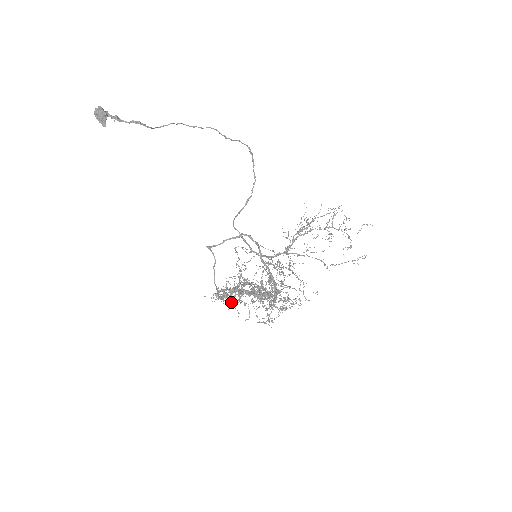
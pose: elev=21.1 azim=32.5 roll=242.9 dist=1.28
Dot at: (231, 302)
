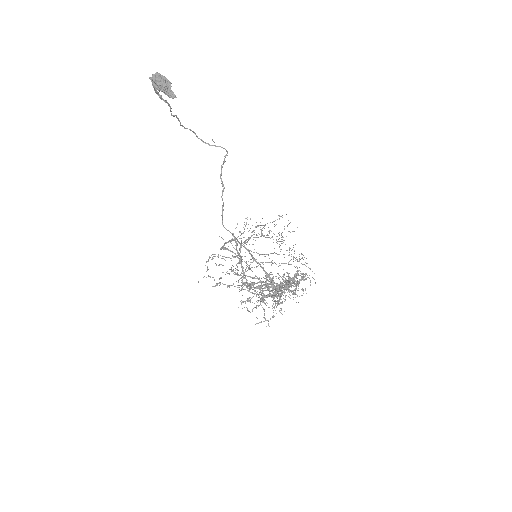
Dot at: (279, 294)
